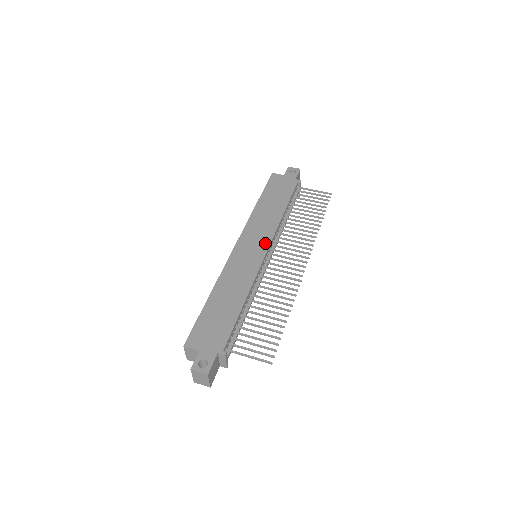
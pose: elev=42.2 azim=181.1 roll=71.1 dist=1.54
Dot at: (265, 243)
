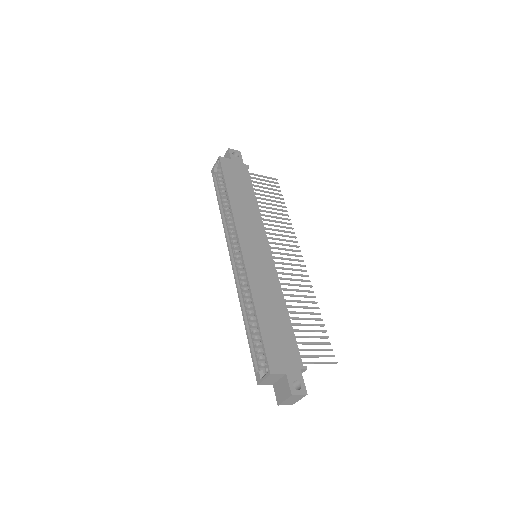
Dot at: (264, 242)
